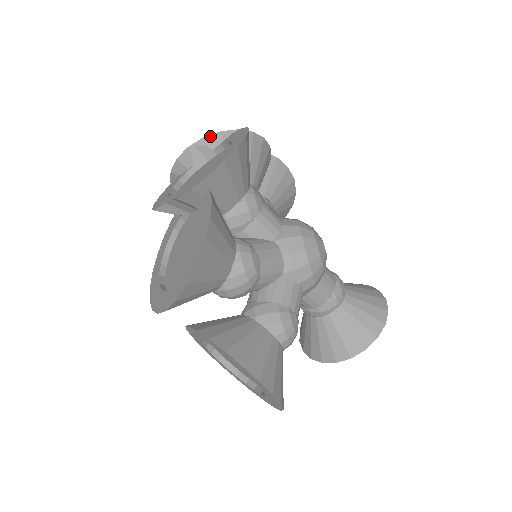
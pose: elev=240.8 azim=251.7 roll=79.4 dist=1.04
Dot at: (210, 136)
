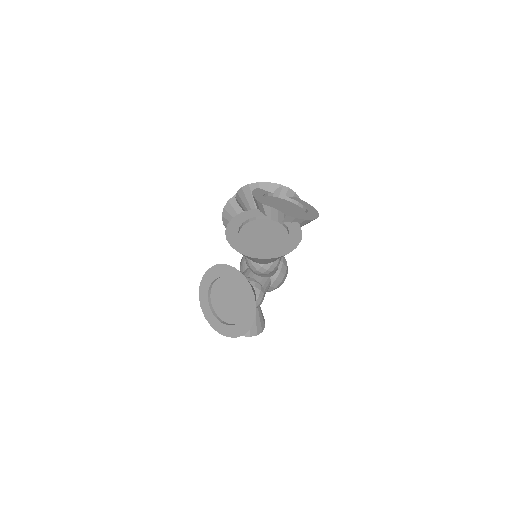
Dot at: (291, 190)
